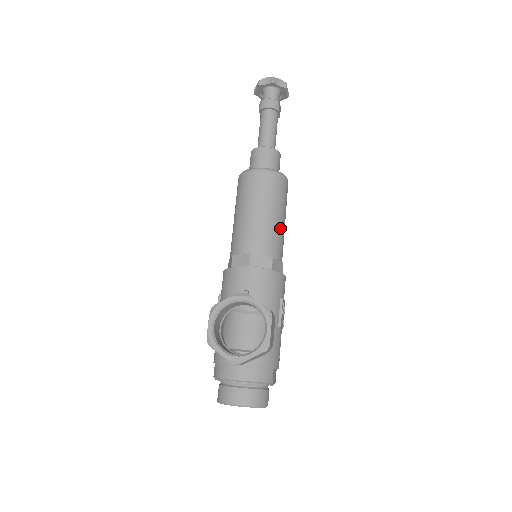
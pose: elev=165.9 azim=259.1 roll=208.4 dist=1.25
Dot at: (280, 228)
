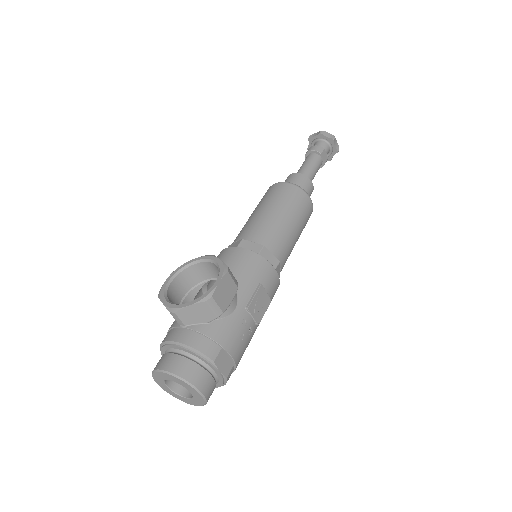
Dot at: (284, 228)
